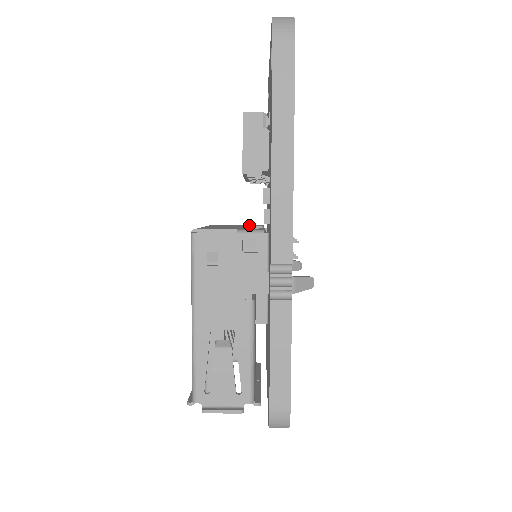
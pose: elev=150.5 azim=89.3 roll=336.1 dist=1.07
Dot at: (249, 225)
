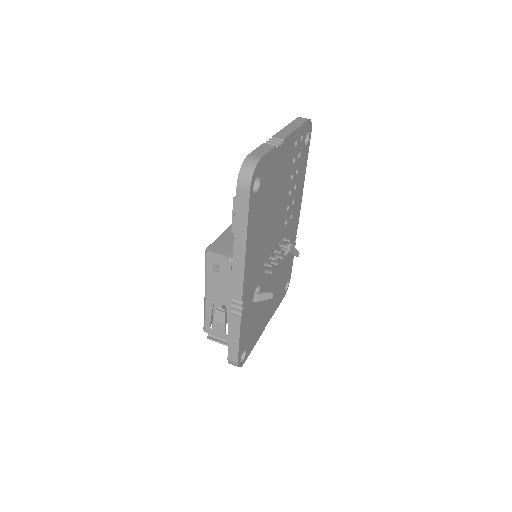
Dot at: occluded
